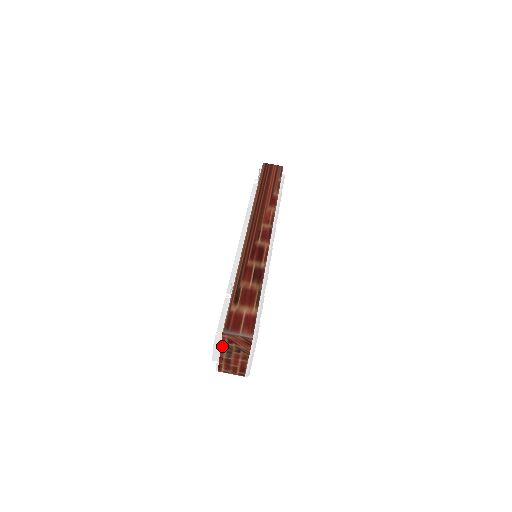
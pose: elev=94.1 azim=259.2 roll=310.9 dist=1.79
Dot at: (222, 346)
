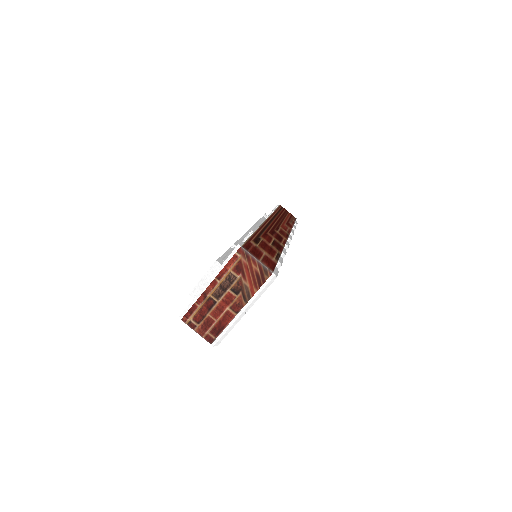
Dot at: (222, 272)
